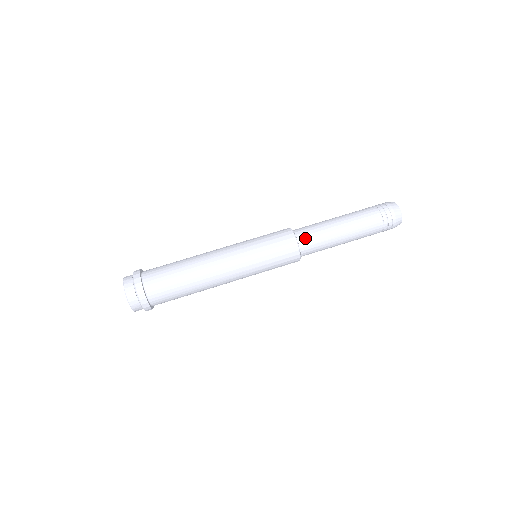
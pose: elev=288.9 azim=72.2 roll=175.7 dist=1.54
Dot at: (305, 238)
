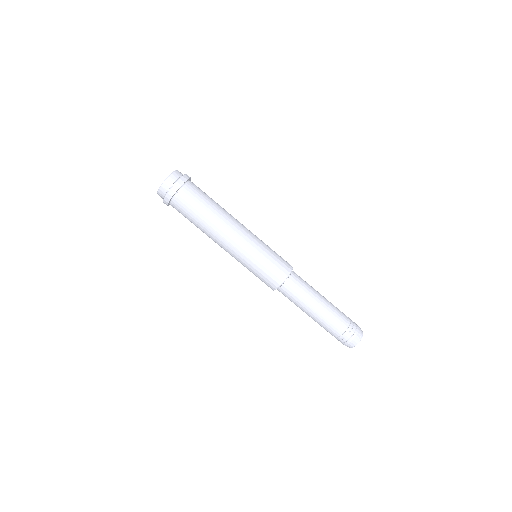
Dot at: (294, 281)
